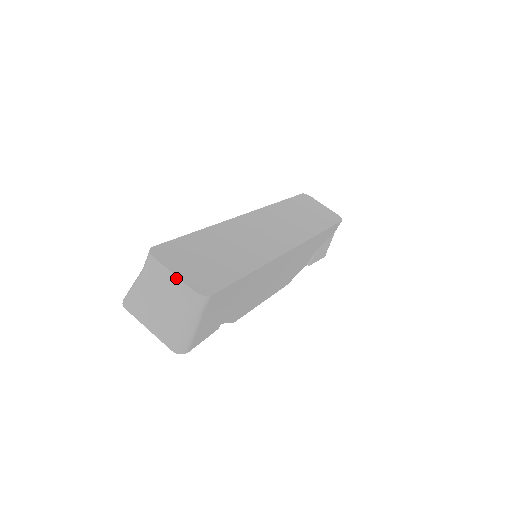
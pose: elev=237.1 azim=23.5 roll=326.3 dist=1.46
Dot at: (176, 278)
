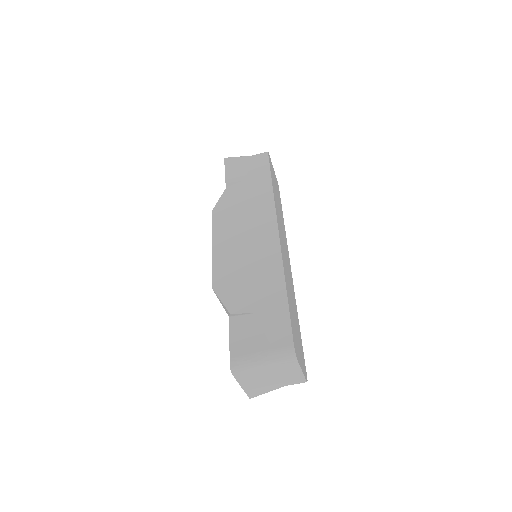
Dot at: (301, 373)
